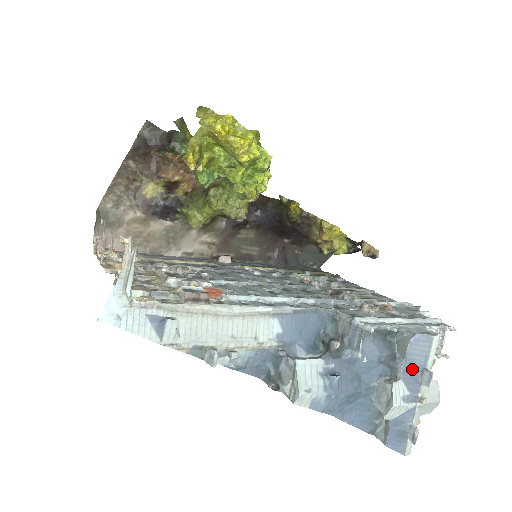
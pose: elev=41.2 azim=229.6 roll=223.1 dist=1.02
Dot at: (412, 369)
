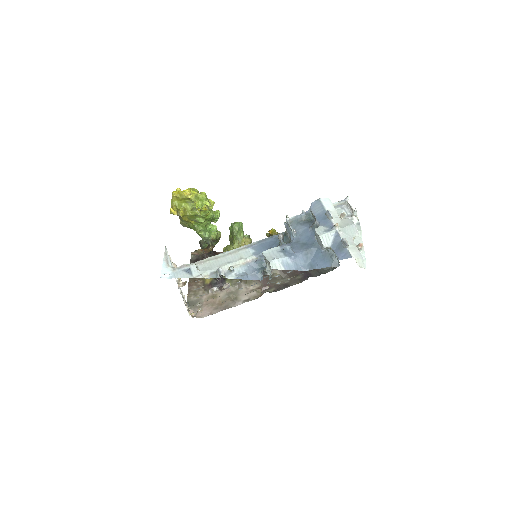
Dot at: (321, 218)
